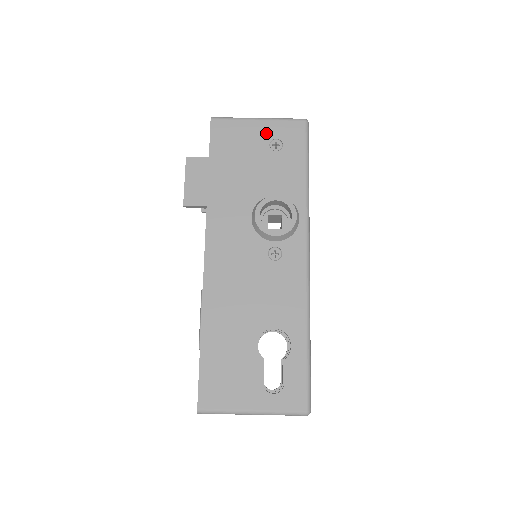
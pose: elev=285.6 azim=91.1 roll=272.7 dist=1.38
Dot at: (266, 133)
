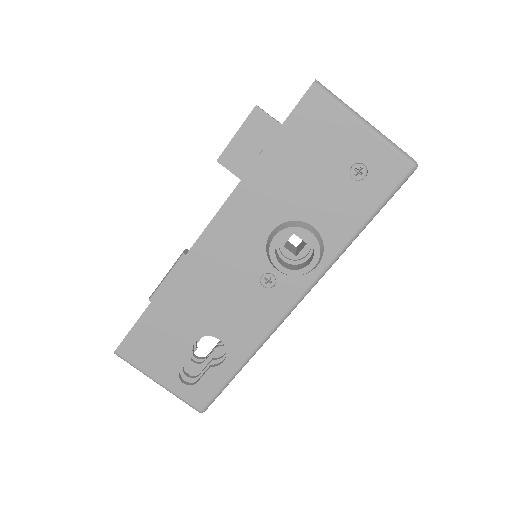
Dot at: (359, 149)
